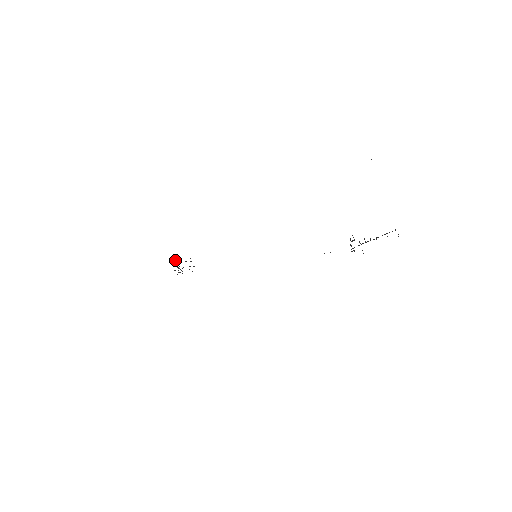
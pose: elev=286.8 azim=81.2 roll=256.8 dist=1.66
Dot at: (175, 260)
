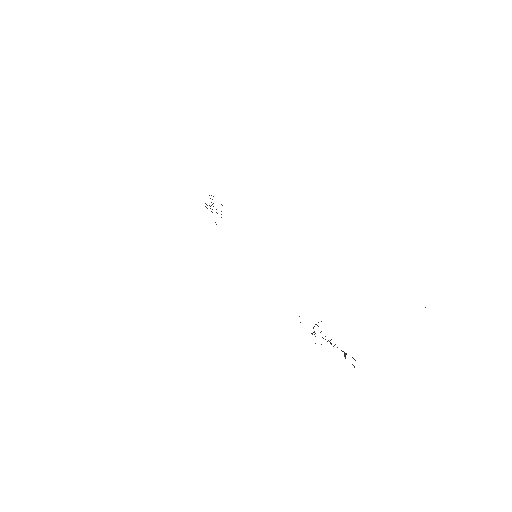
Dot at: occluded
